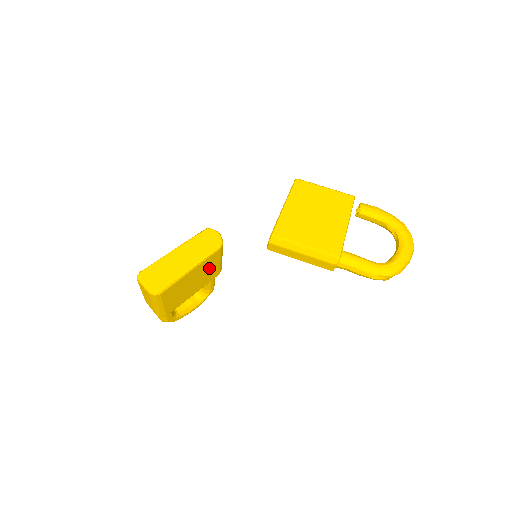
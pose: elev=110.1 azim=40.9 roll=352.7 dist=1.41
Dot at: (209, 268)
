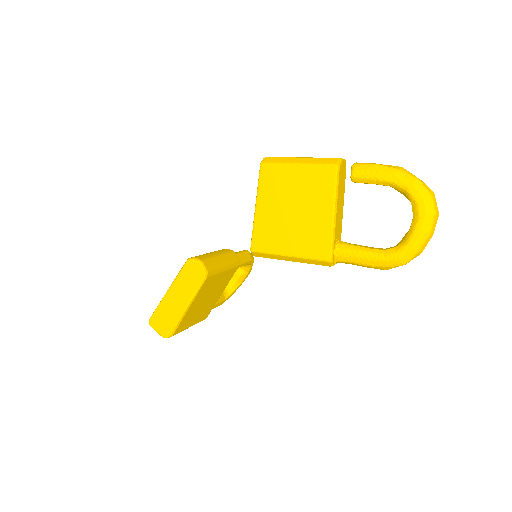
Dot at: (214, 284)
